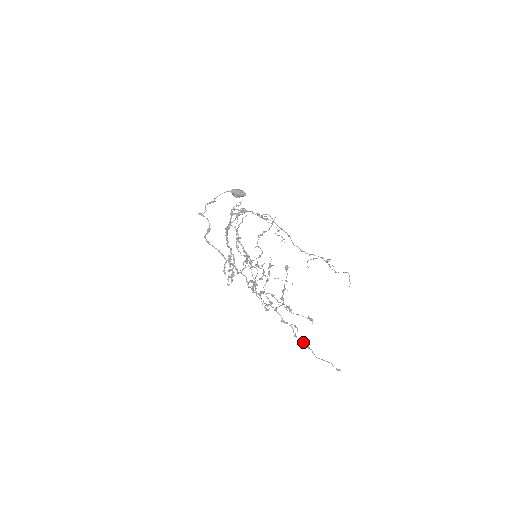
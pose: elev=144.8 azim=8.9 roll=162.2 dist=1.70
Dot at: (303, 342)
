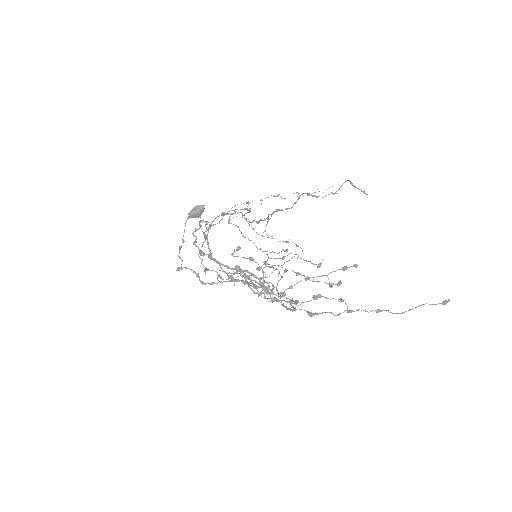
Dot at: (365, 311)
